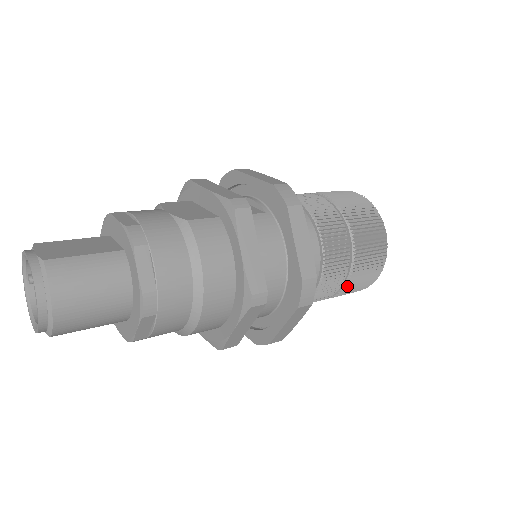
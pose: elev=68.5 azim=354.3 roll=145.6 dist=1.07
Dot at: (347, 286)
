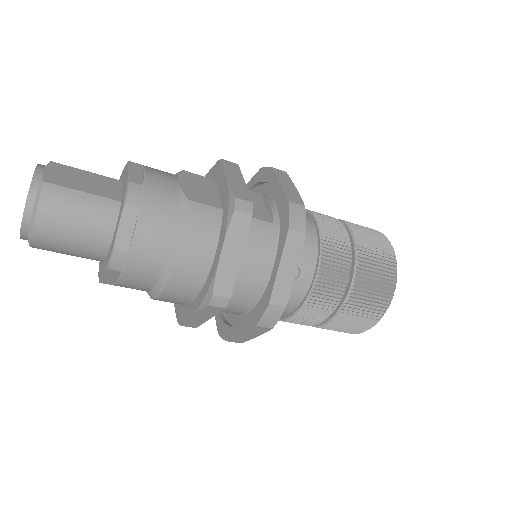
Dot at: (330, 324)
